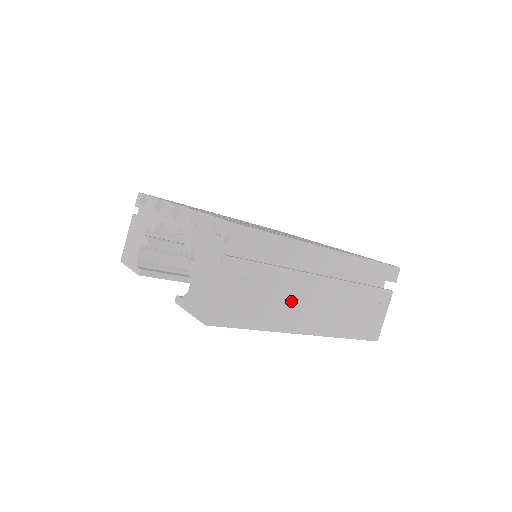
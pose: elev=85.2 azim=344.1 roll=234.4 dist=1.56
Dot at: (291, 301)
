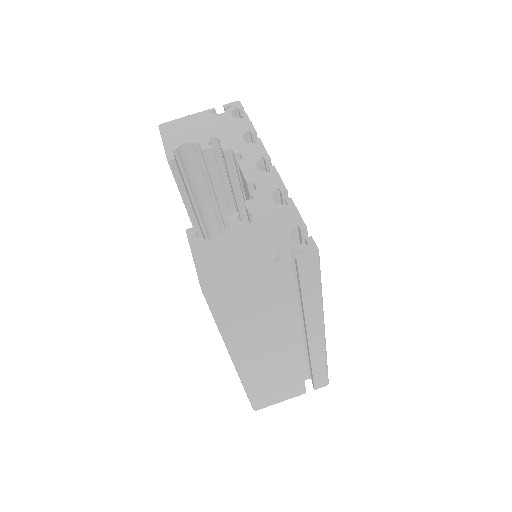
Dot at: (262, 336)
